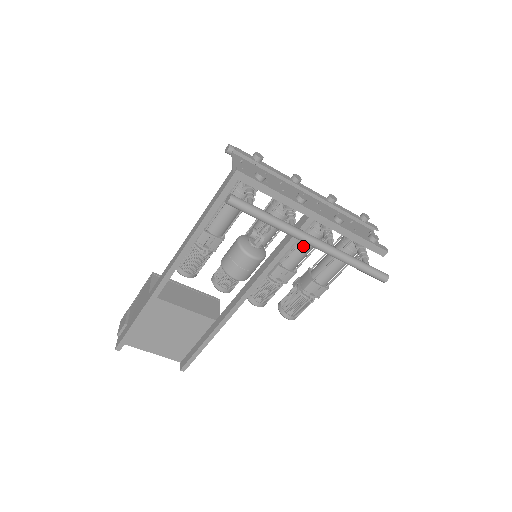
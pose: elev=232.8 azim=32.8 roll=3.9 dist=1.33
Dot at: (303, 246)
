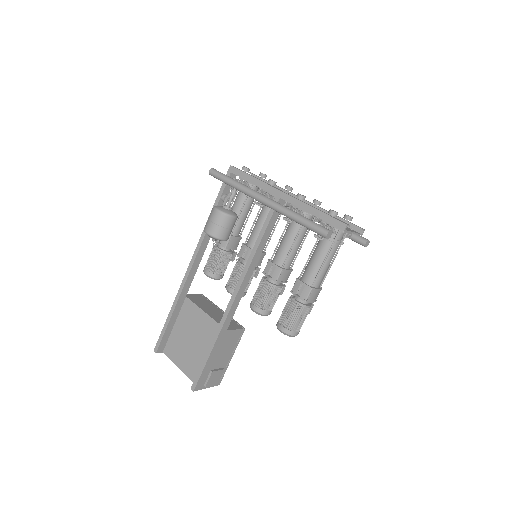
Dot at: (285, 237)
